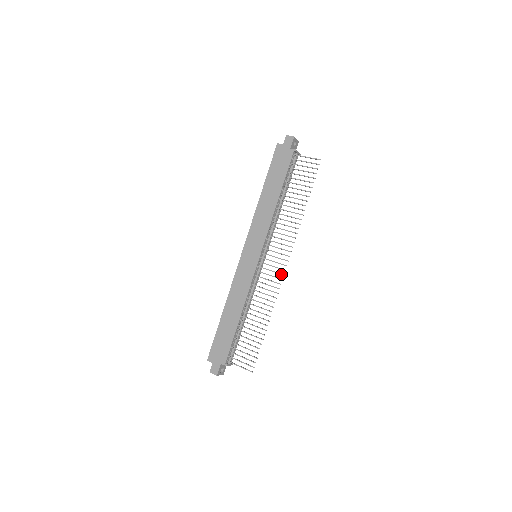
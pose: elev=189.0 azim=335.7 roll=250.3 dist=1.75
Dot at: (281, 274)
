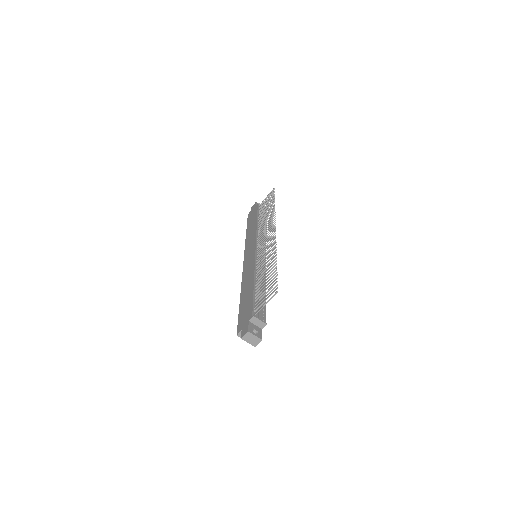
Dot at: (273, 235)
